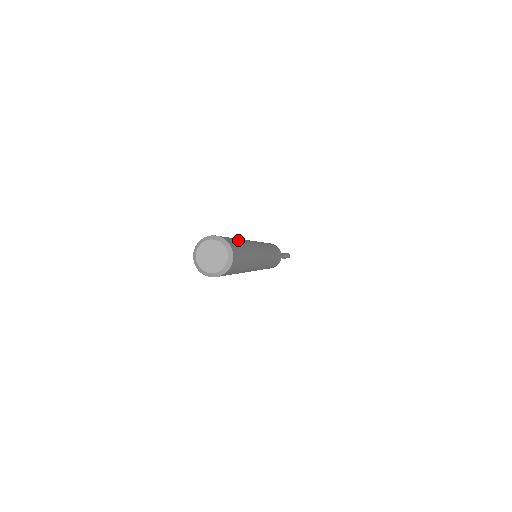
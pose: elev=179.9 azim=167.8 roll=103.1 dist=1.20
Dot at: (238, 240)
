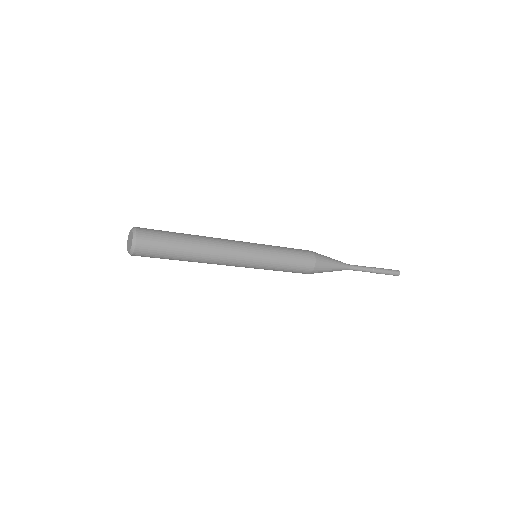
Dot at: (173, 232)
